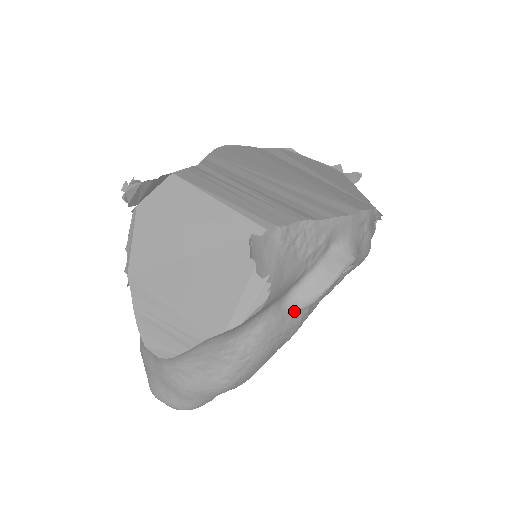
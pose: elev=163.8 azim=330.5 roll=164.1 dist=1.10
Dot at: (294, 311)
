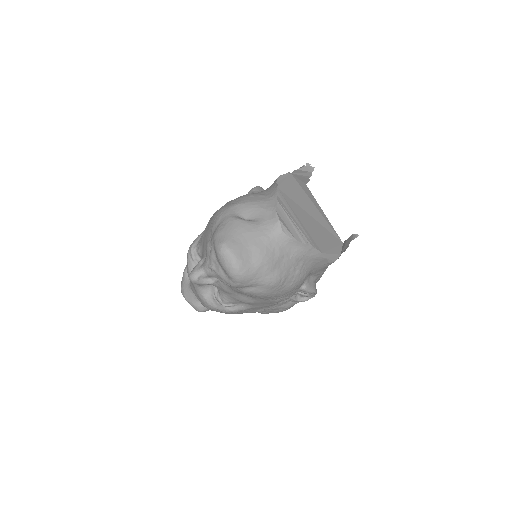
Dot at: (300, 287)
